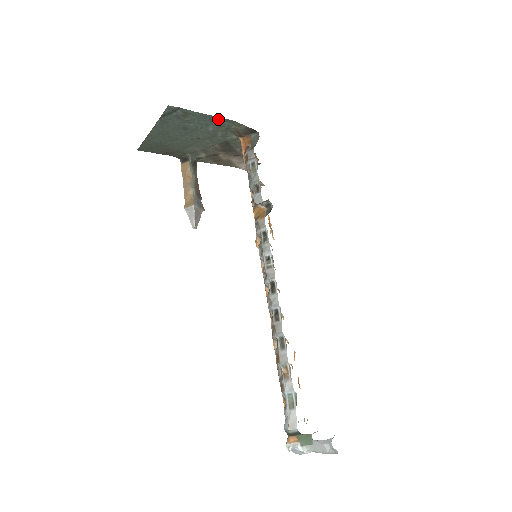
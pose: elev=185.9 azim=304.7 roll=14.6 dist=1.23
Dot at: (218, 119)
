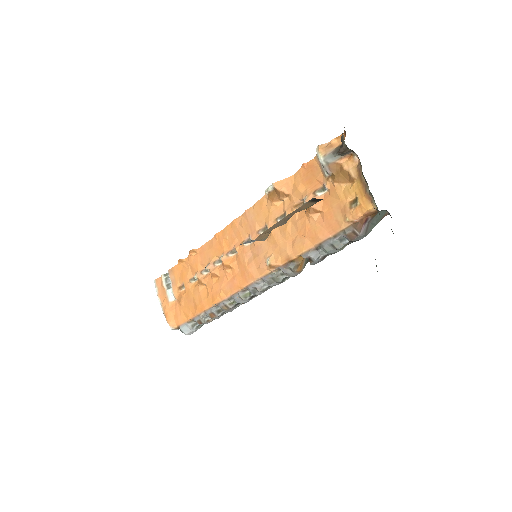
Dot at: occluded
